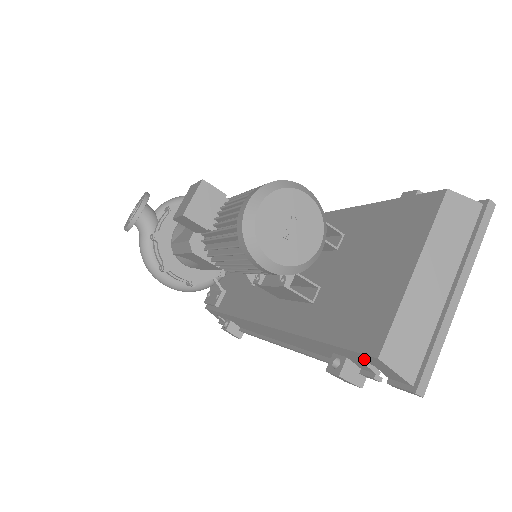
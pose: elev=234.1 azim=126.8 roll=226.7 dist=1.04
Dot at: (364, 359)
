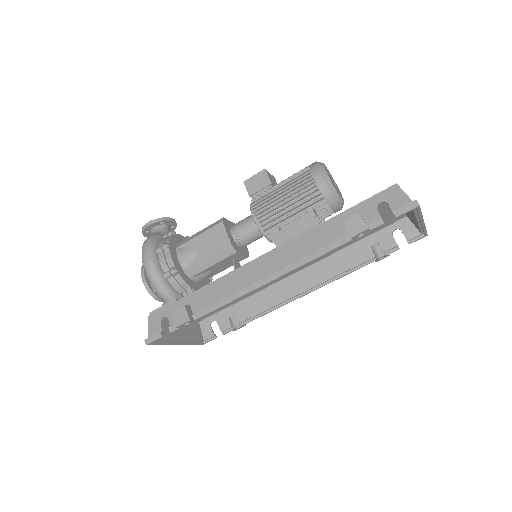
Dot at: (381, 199)
